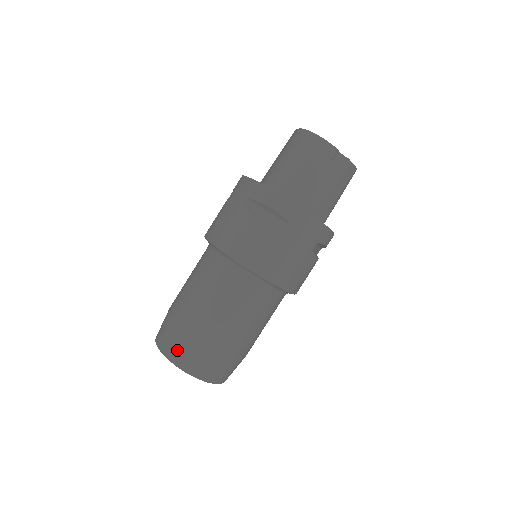
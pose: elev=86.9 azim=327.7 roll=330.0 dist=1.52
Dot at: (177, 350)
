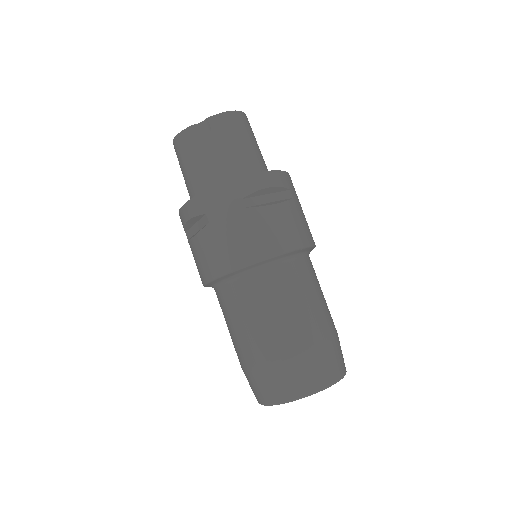
Dot at: (255, 391)
